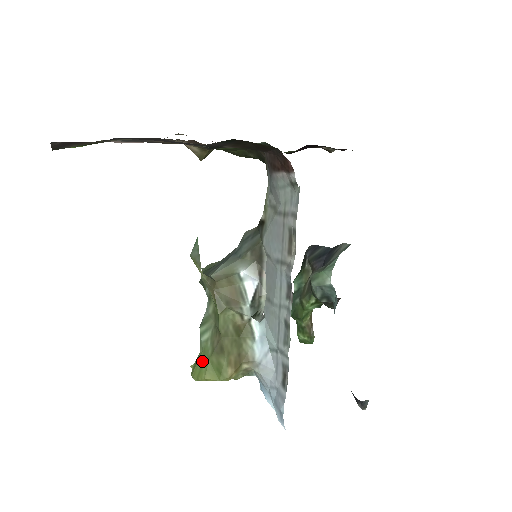
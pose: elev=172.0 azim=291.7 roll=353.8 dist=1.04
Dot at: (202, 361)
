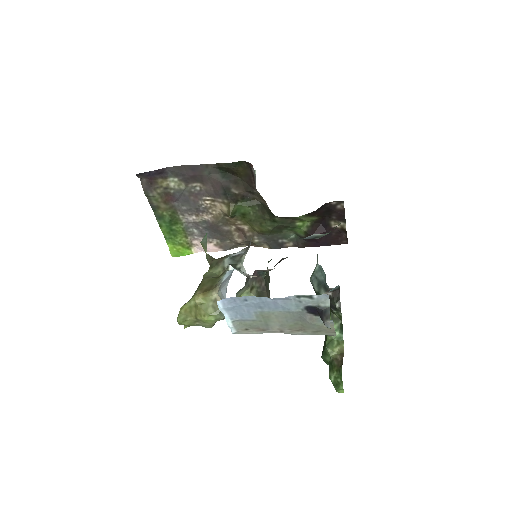
Dot at: occluded
